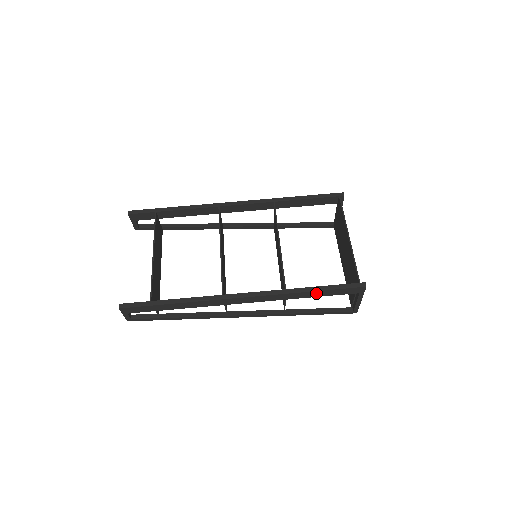
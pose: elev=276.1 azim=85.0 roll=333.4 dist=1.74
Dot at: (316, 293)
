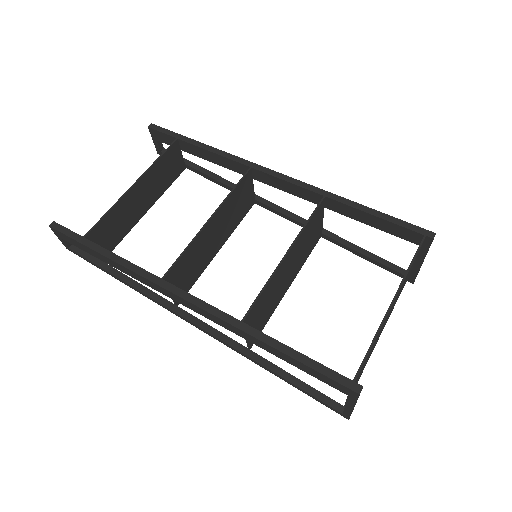
Dot at: (281, 354)
